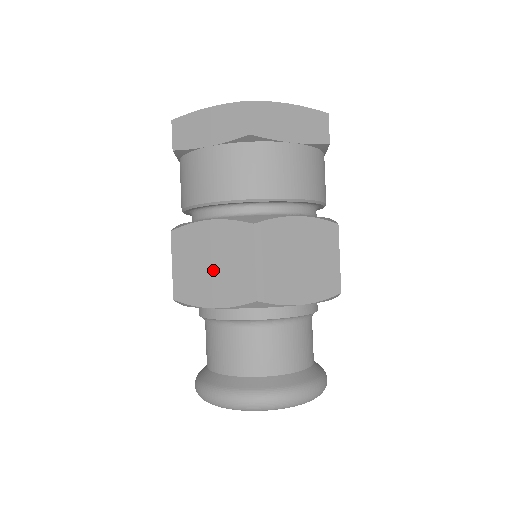
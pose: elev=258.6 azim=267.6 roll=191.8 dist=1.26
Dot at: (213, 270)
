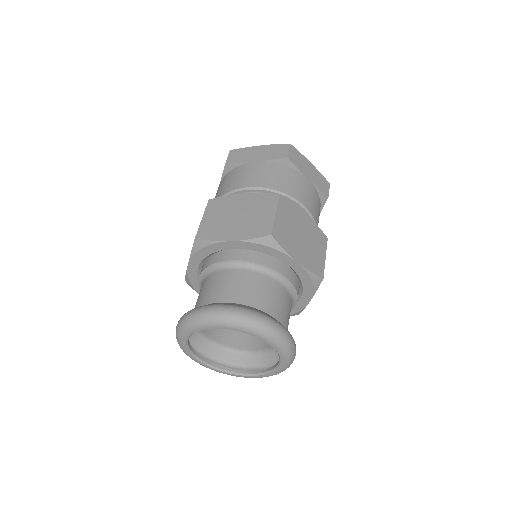
Dot at: (238, 219)
